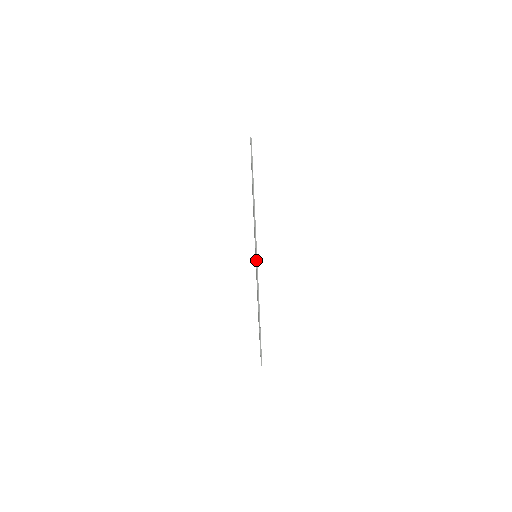
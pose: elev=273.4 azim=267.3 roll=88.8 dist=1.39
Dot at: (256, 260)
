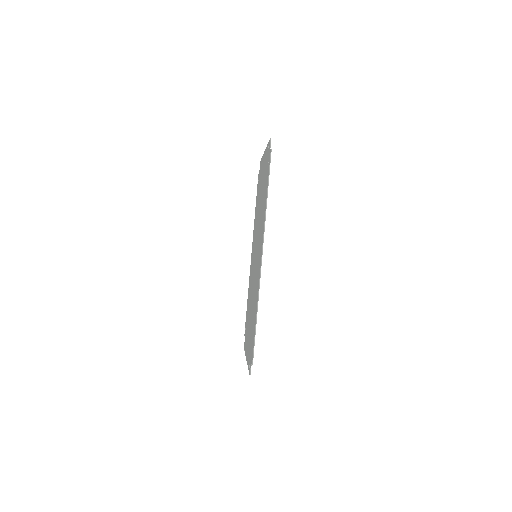
Dot at: (246, 359)
